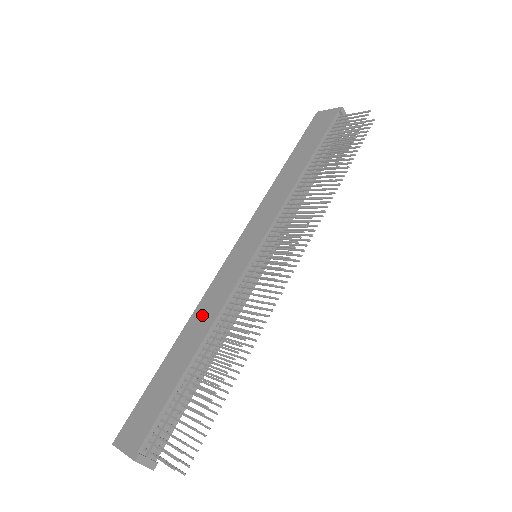
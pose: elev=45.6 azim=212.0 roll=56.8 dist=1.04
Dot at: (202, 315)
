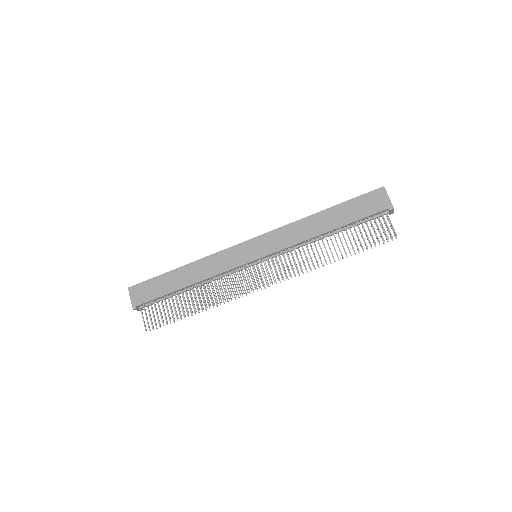
Dot at: (204, 267)
